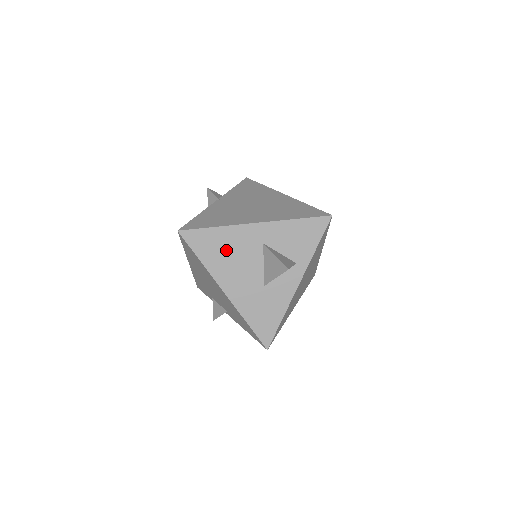
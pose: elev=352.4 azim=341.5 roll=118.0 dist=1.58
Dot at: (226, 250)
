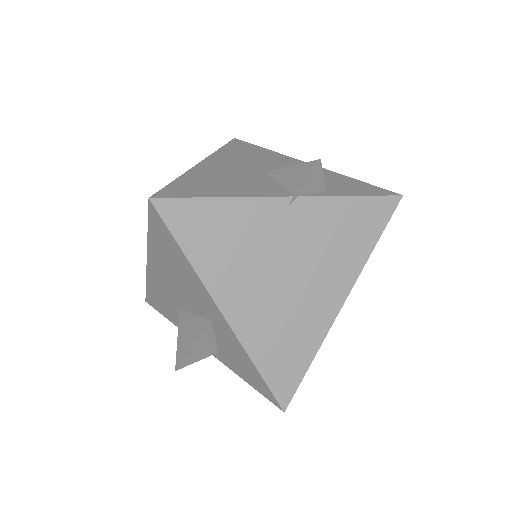
Dot at: (177, 269)
